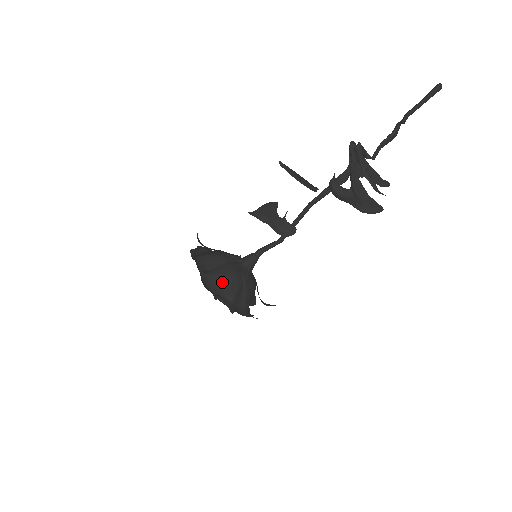
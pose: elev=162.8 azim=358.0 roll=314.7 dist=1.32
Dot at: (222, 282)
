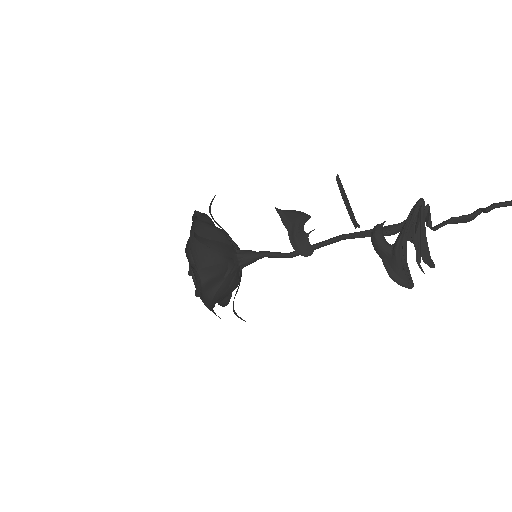
Dot at: (206, 257)
